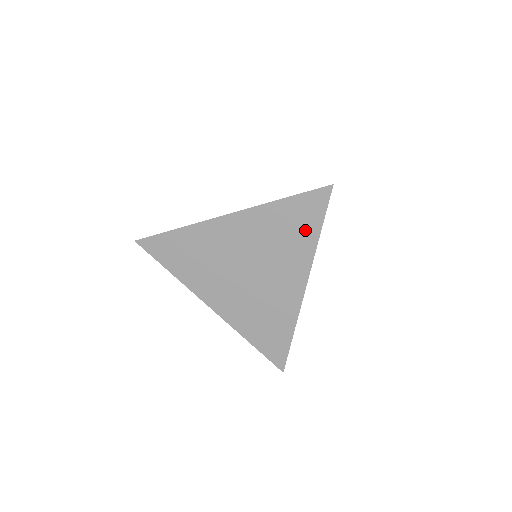
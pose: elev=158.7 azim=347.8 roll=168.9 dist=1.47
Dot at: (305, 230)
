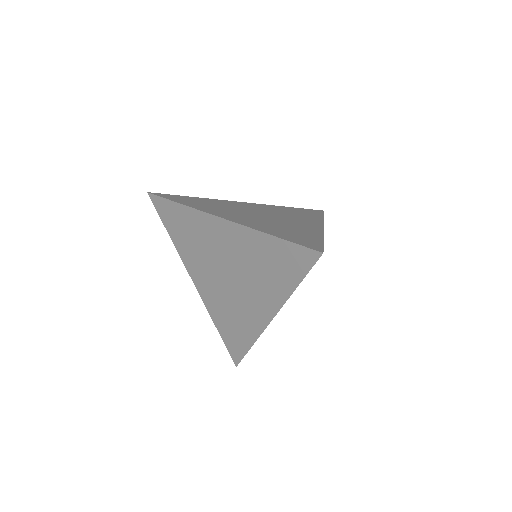
Dot at: (285, 275)
